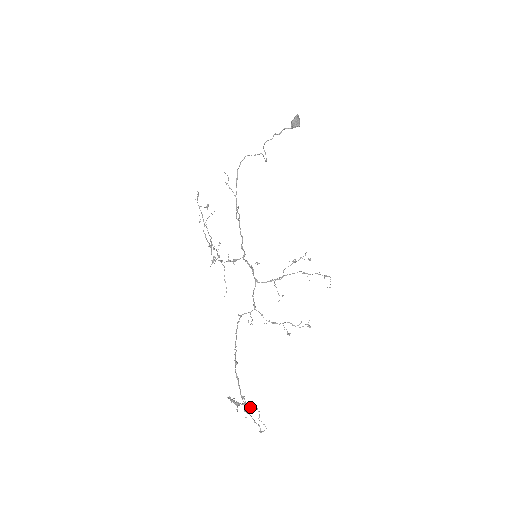
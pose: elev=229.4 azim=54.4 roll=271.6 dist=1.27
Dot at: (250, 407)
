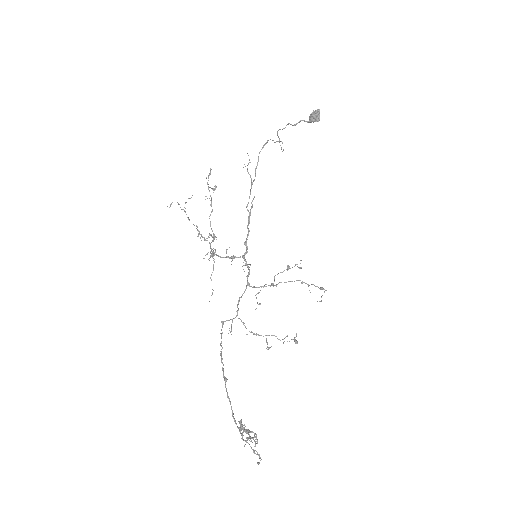
Dot at: (256, 435)
